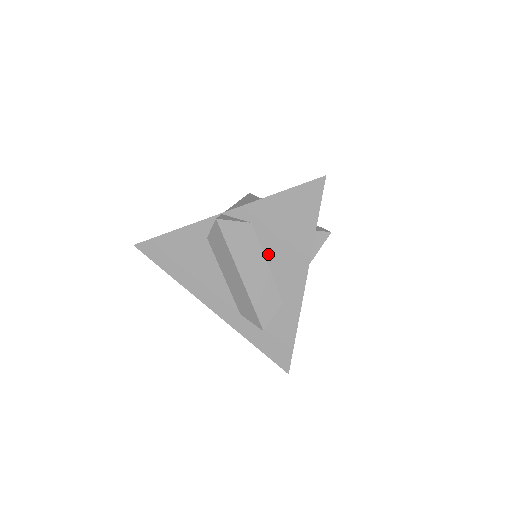
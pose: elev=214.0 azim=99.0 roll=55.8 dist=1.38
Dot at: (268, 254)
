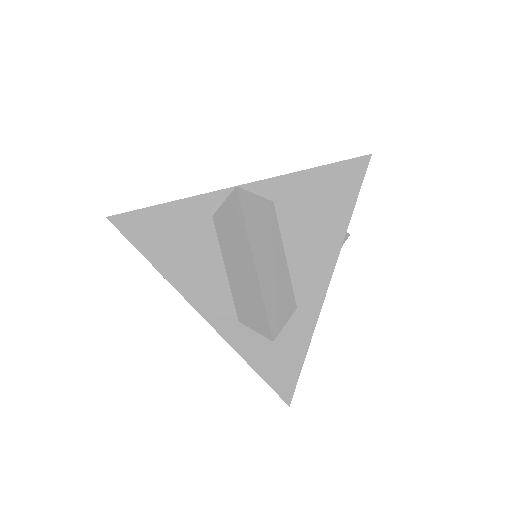
Dot at: (288, 243)
